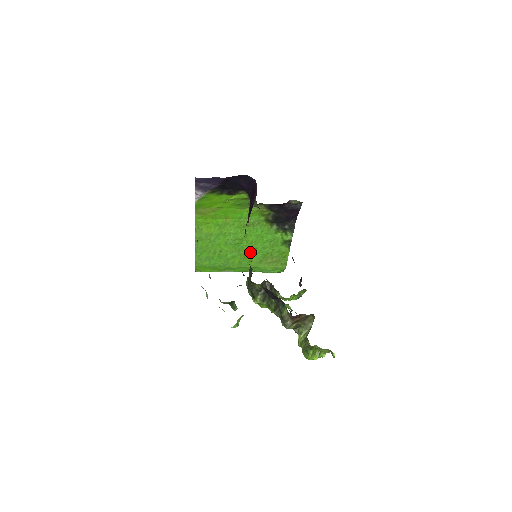
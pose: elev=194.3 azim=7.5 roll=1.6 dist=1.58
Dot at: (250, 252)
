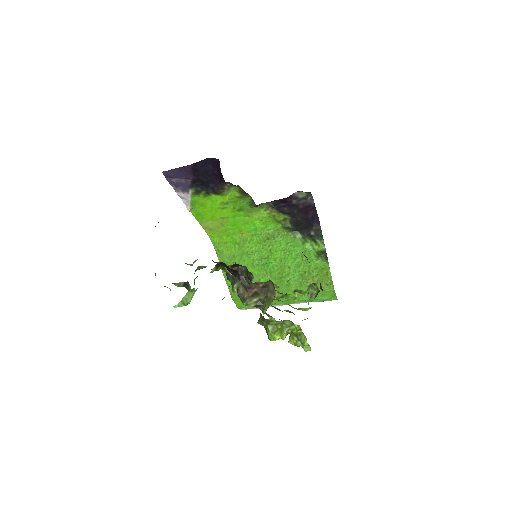
Dot at: (284, 273)
